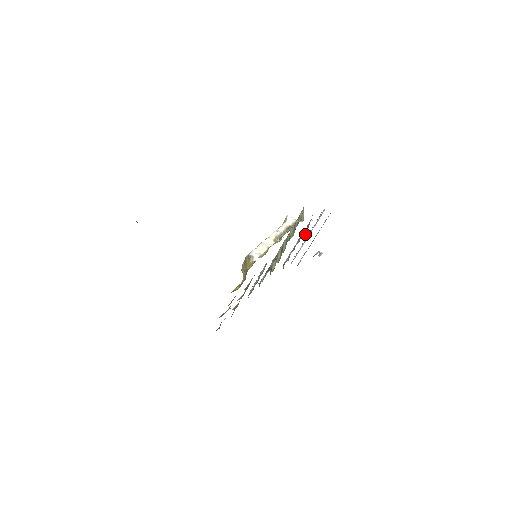
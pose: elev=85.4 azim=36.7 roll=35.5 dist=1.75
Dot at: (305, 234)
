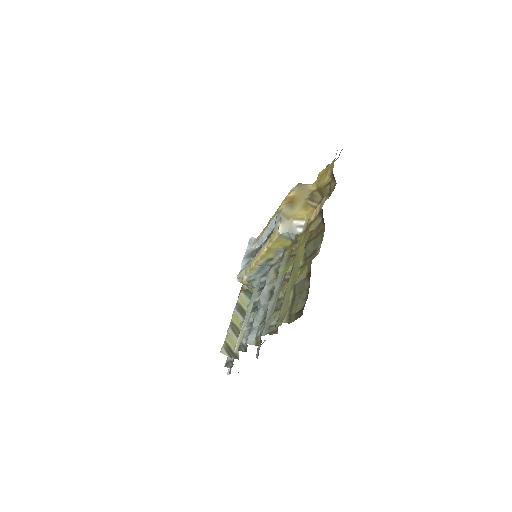
Dot at: occluded
